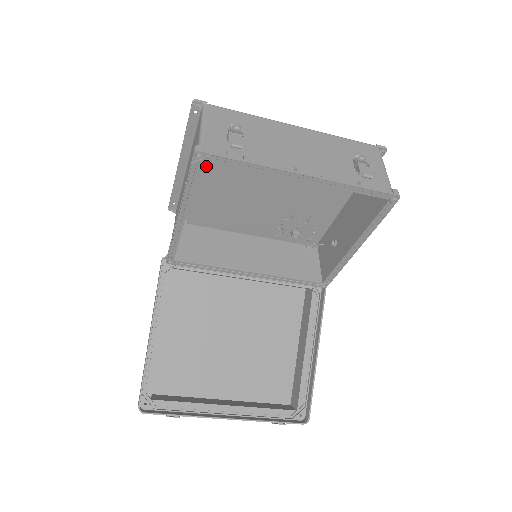
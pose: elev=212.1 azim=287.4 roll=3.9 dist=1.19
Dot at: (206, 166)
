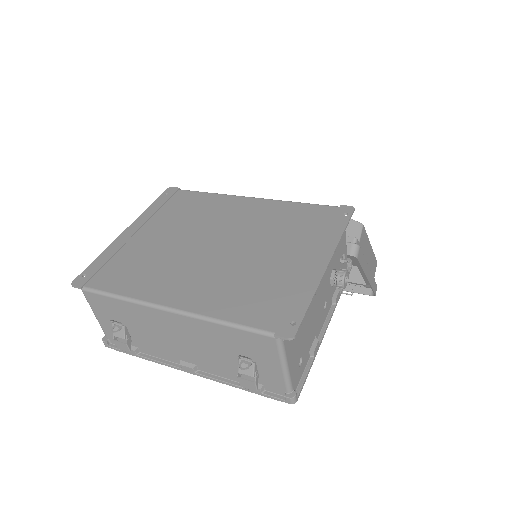
Dot at: occluded
